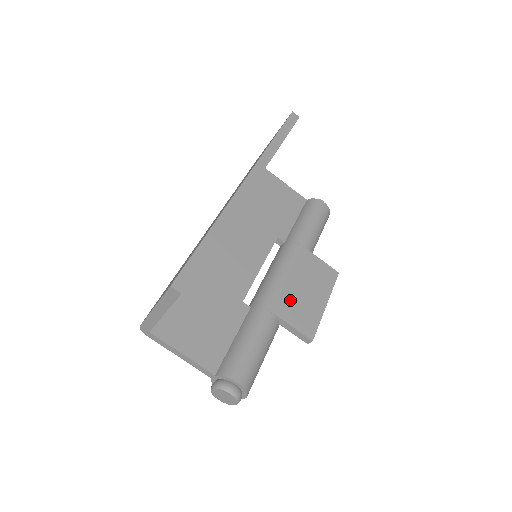
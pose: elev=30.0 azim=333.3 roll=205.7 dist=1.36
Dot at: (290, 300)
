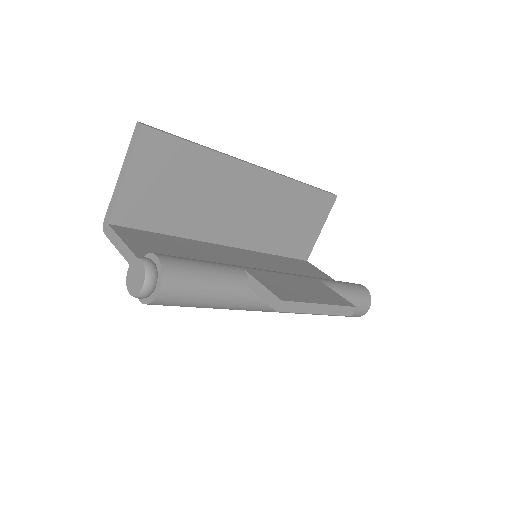
Dot at: (273, 278)
